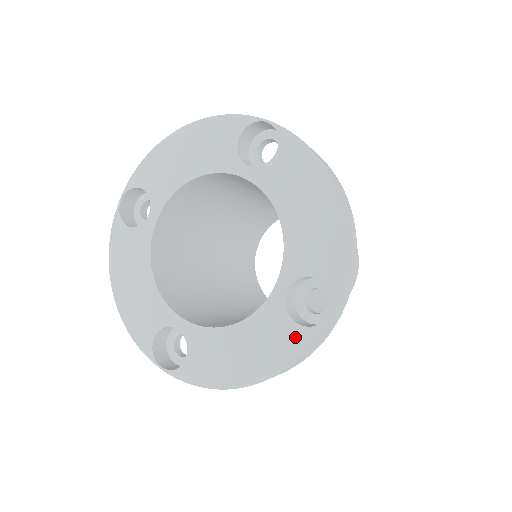
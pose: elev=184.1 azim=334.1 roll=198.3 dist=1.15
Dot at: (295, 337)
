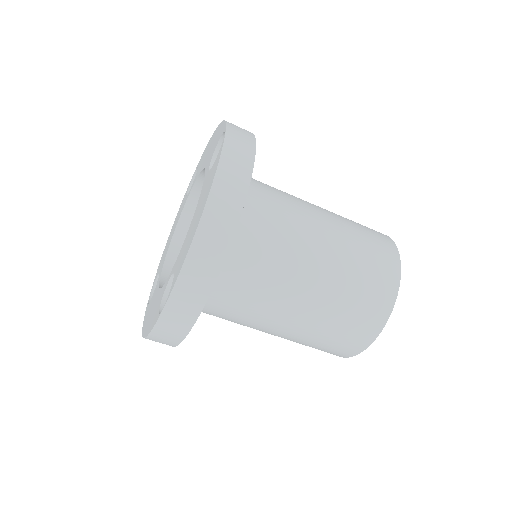
Dot at: (215, 164)
